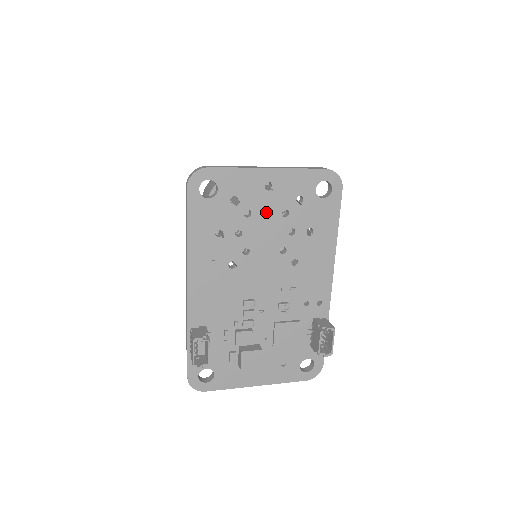
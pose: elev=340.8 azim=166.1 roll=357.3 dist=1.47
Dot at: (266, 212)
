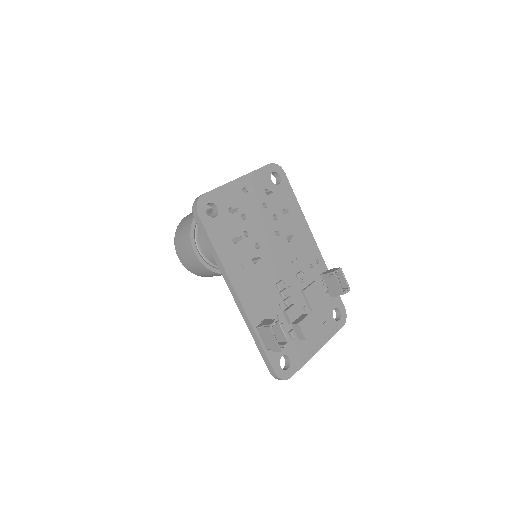
Dot at: (253, 210)
